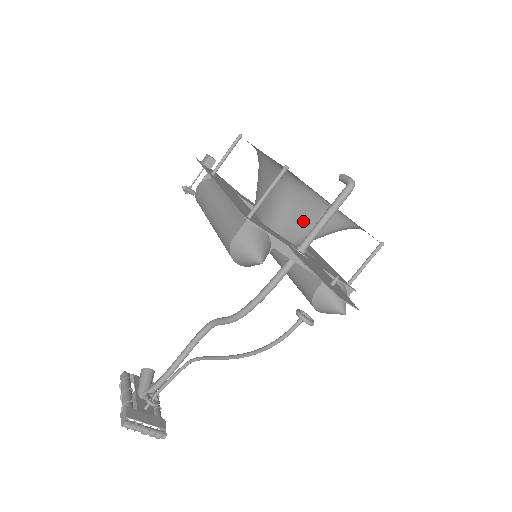
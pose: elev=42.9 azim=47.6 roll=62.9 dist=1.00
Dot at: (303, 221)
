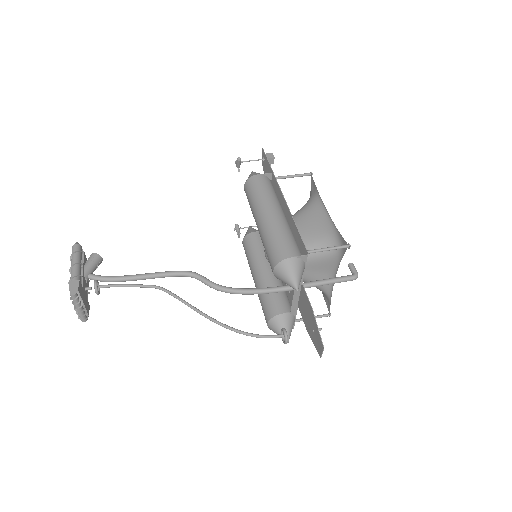
Dot at: (310, 268)
